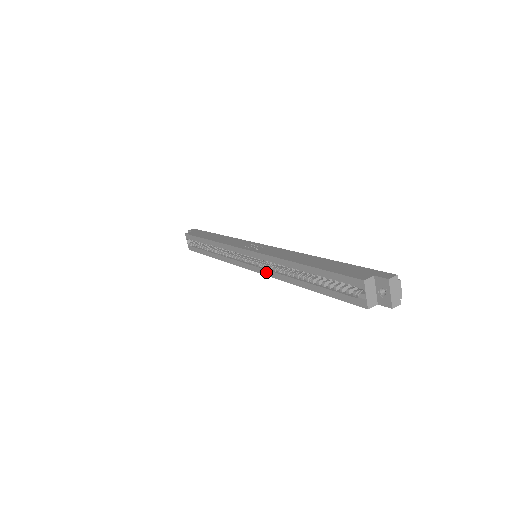
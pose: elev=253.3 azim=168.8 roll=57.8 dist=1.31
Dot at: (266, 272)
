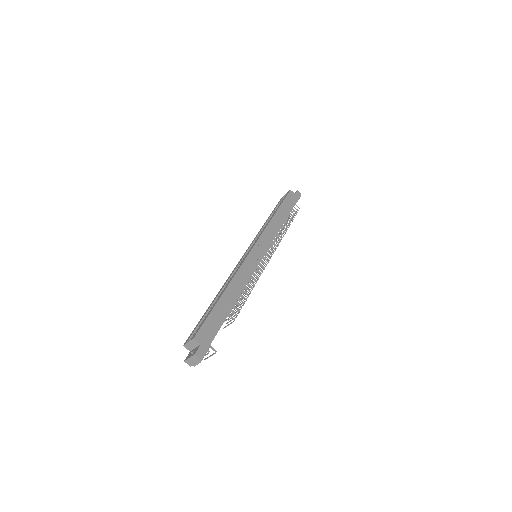
Dot at: (235, 268)
